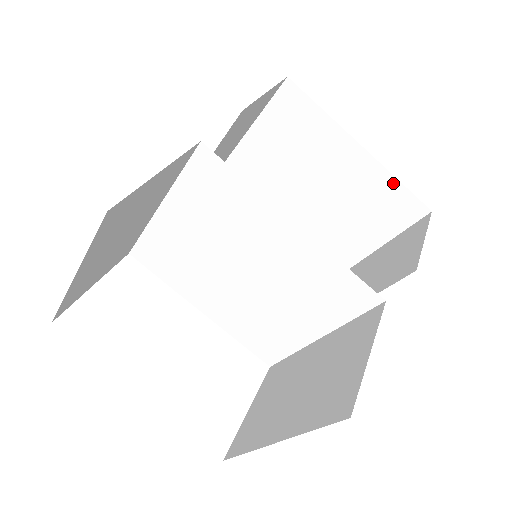
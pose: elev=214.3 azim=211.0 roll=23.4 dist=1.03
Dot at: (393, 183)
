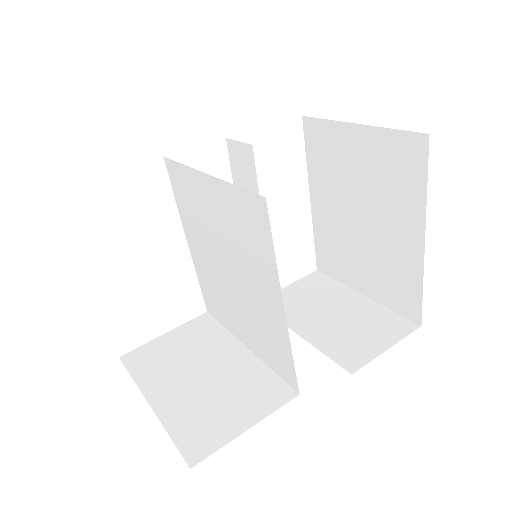
Dot at: (418, 284)
